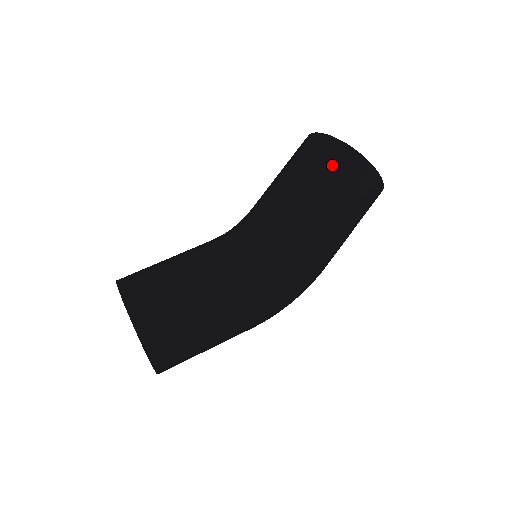
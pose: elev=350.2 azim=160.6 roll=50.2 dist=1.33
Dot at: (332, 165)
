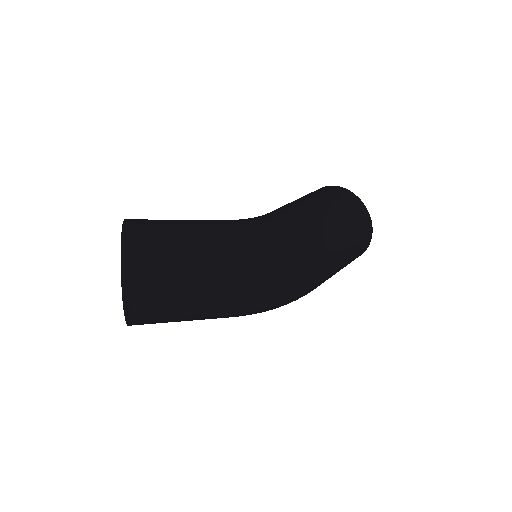
Dot at: (320, 191)
